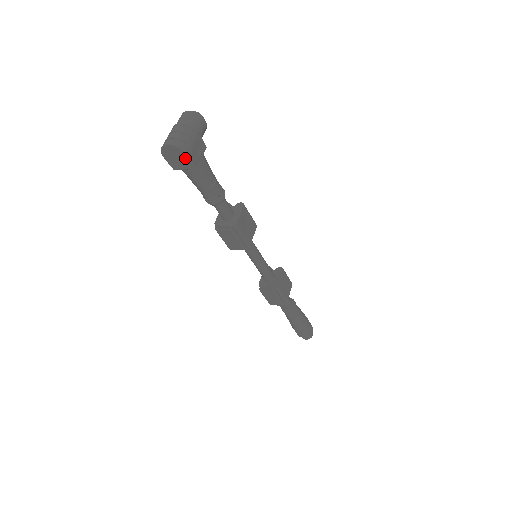
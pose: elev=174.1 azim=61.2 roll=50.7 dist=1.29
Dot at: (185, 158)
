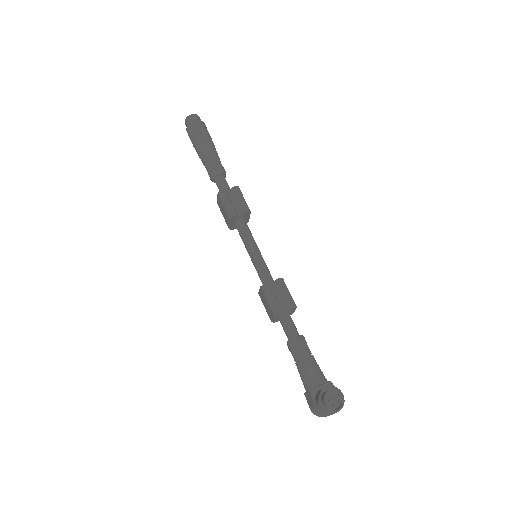
Dot at: occluded
